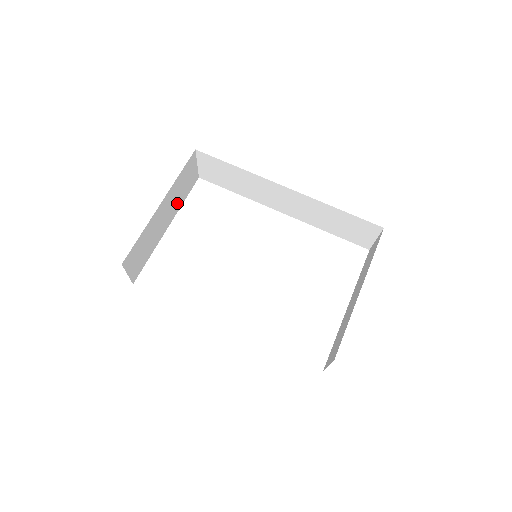
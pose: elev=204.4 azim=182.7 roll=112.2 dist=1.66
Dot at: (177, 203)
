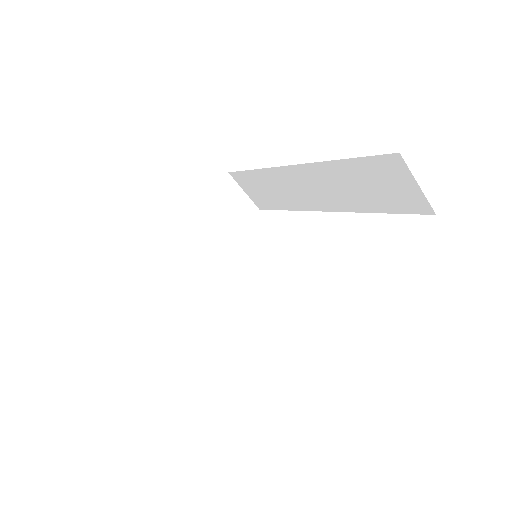
Dot at: (222, 234)
